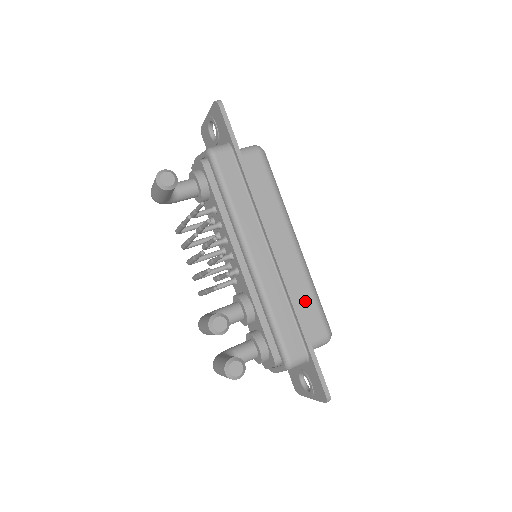
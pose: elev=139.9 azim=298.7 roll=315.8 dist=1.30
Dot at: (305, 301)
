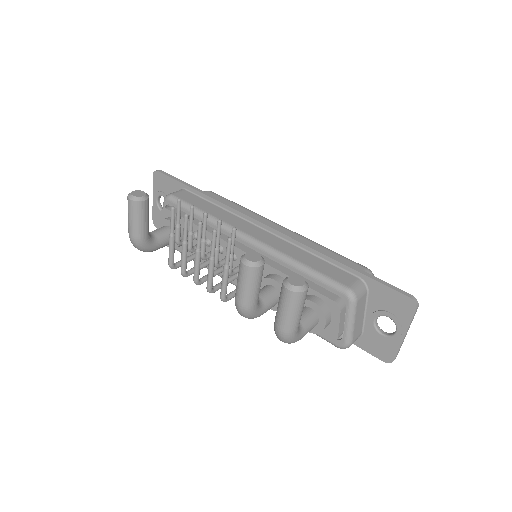
Dot at: occluded
